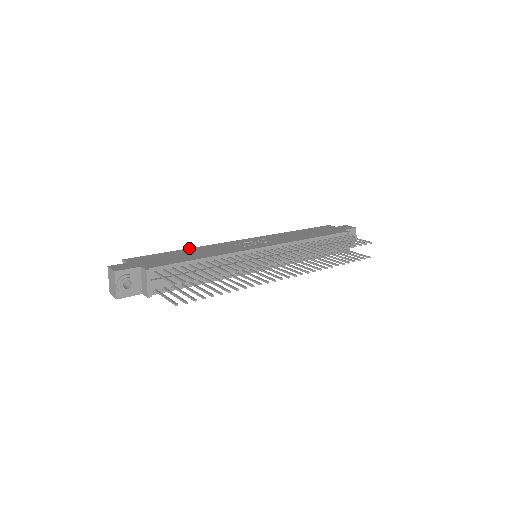
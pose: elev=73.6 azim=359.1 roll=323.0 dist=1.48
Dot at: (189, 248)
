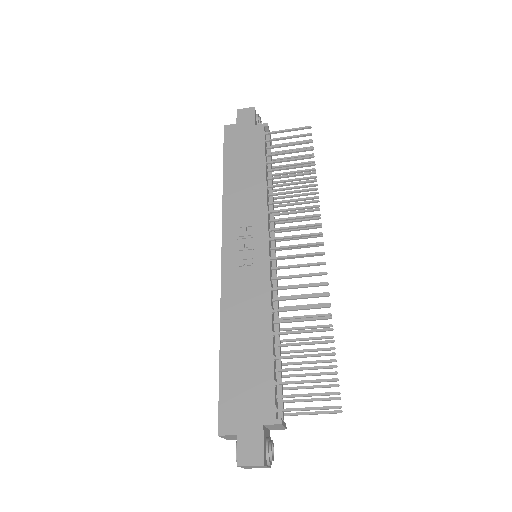
Dot at: (220, 332)
